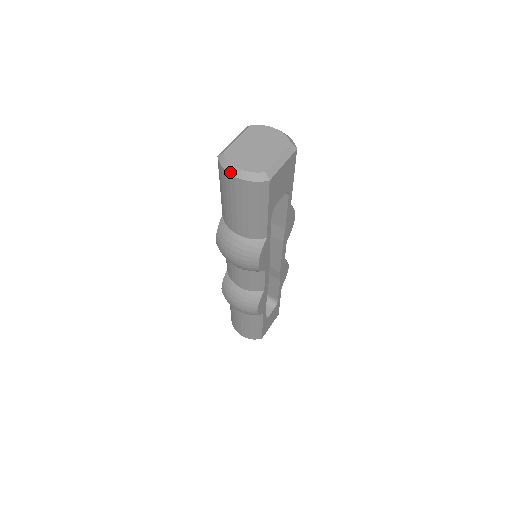
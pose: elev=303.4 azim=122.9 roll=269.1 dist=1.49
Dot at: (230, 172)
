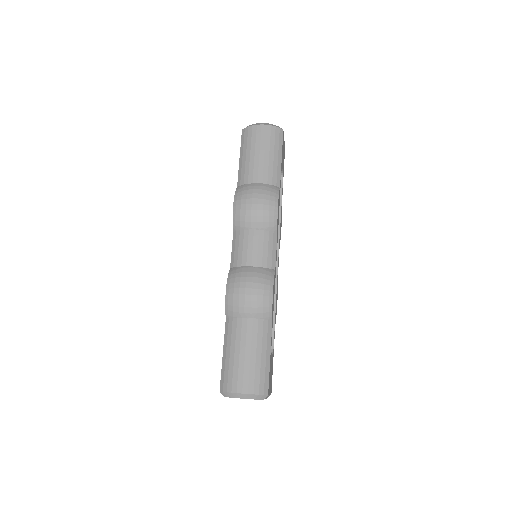
Dot at: (257, 124)
